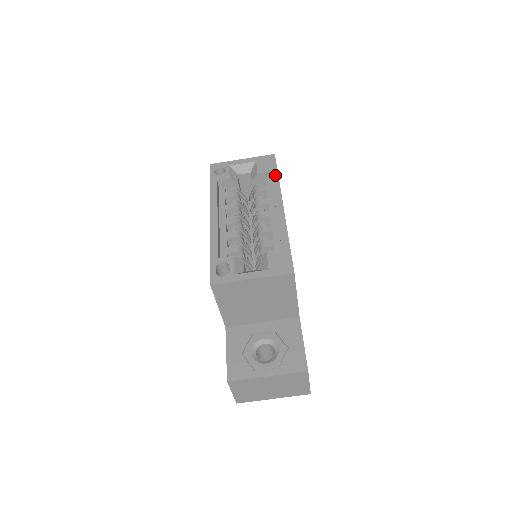
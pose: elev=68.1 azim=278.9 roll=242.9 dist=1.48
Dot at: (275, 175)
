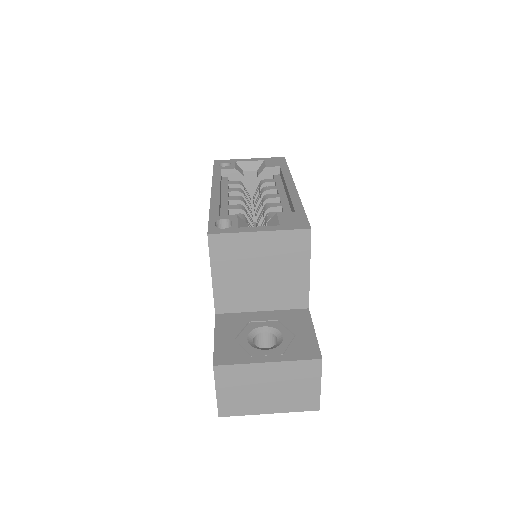
Dot at: (285, 168)
